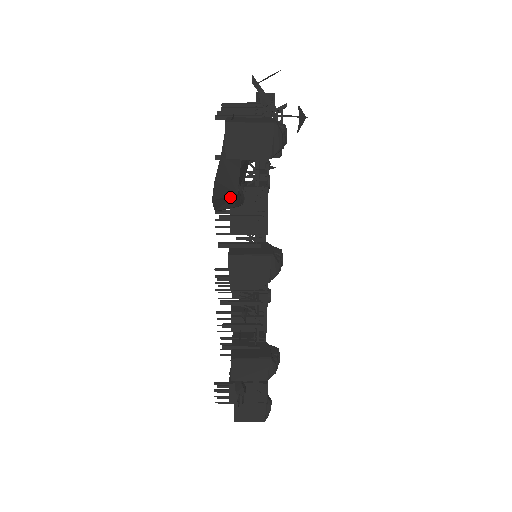
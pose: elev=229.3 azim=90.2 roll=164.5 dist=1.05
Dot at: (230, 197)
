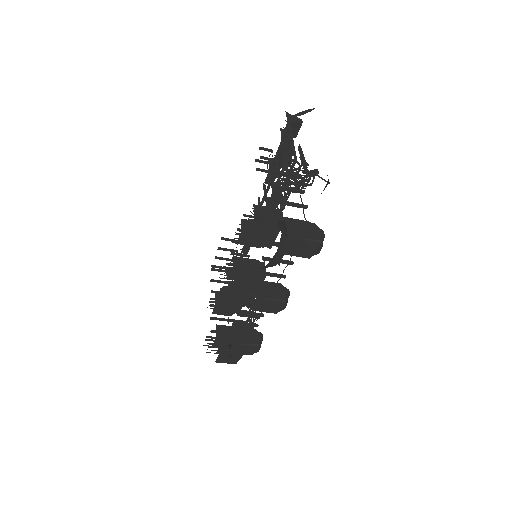
Dot at: (270, 266)
